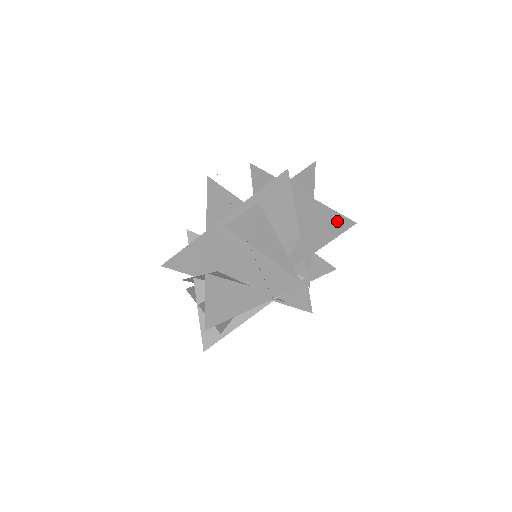
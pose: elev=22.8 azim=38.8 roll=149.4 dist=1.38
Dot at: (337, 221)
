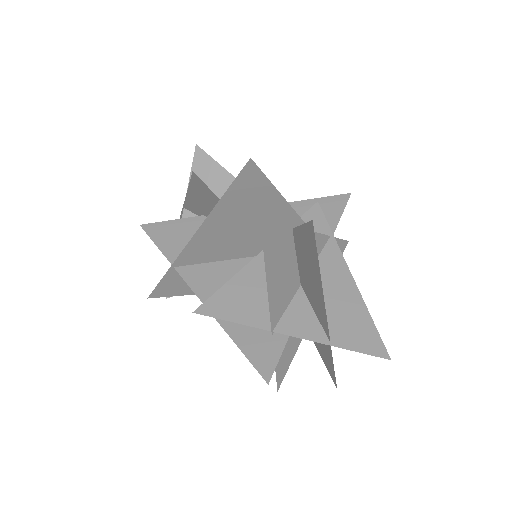
Dot at: (329, 363)
